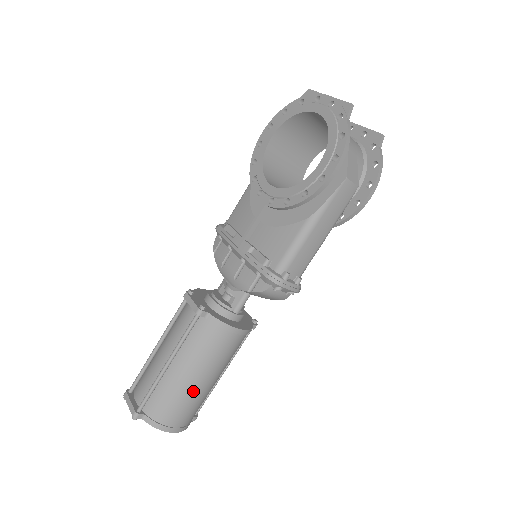
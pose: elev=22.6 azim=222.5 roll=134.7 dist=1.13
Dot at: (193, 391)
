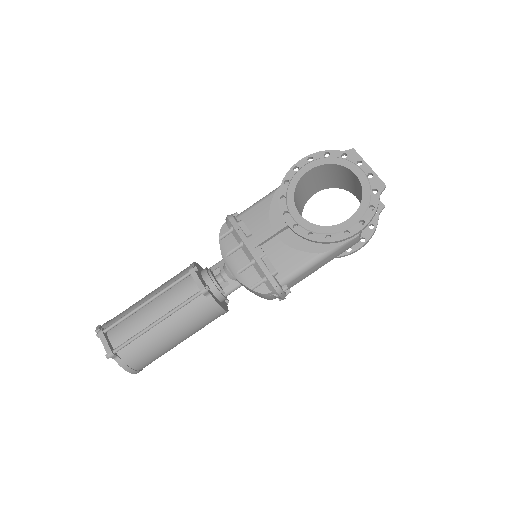
Dot at: (167, 347)
